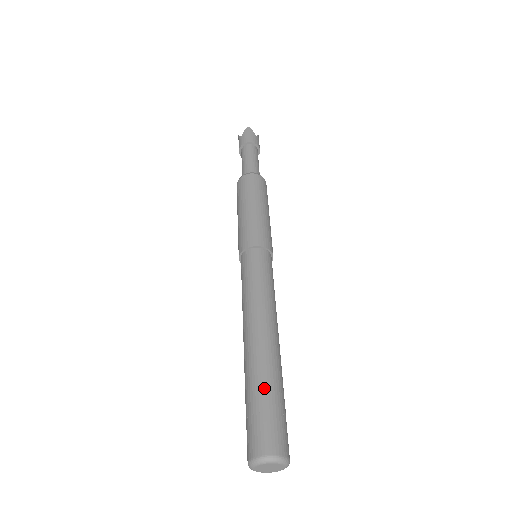
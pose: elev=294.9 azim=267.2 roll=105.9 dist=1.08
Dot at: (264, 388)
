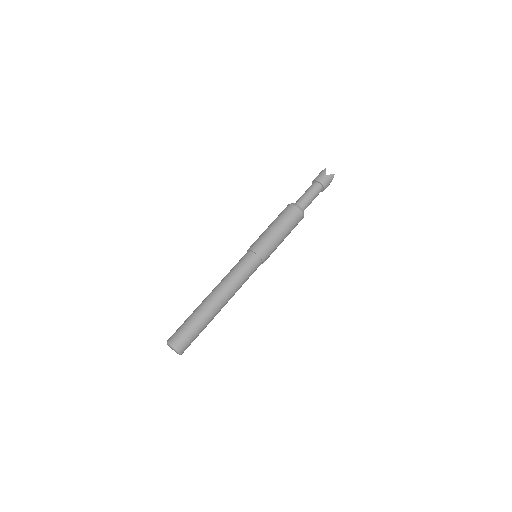
Dot at: (191, 317)
